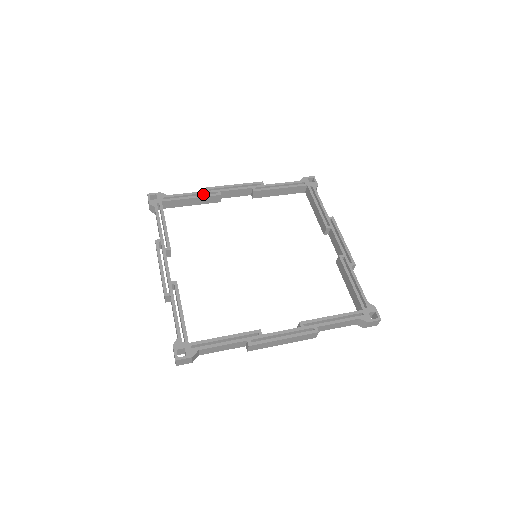
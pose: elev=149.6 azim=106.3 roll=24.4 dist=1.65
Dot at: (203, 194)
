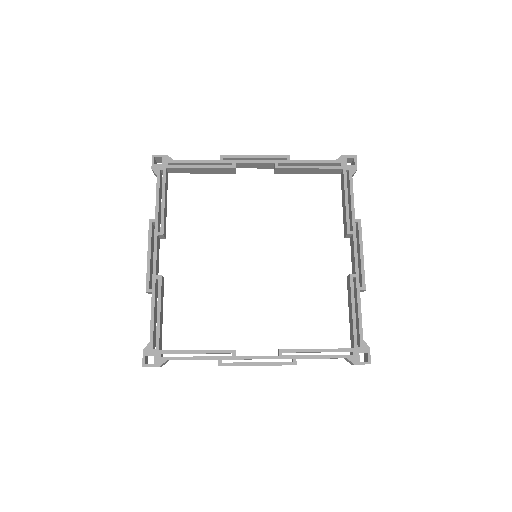
Dot at: (215, 163)
